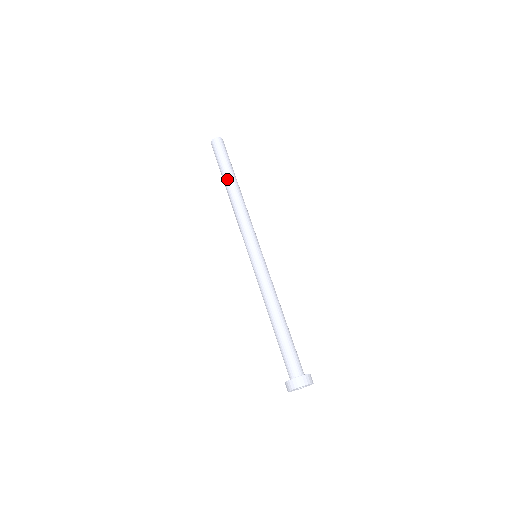
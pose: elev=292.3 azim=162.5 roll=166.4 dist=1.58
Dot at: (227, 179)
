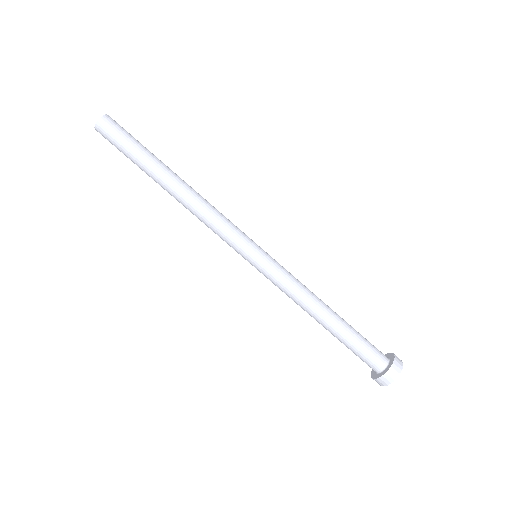
Dot at: (155, 177)
